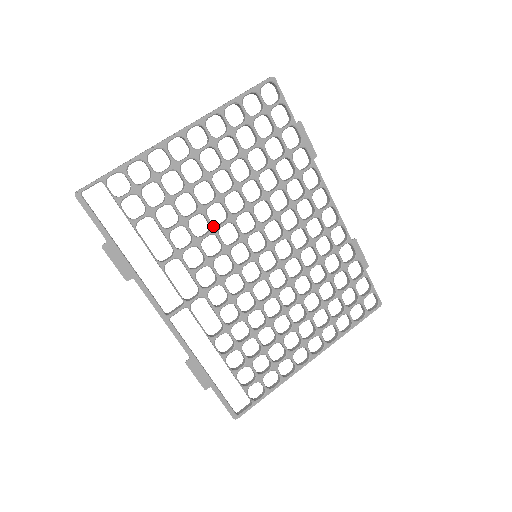
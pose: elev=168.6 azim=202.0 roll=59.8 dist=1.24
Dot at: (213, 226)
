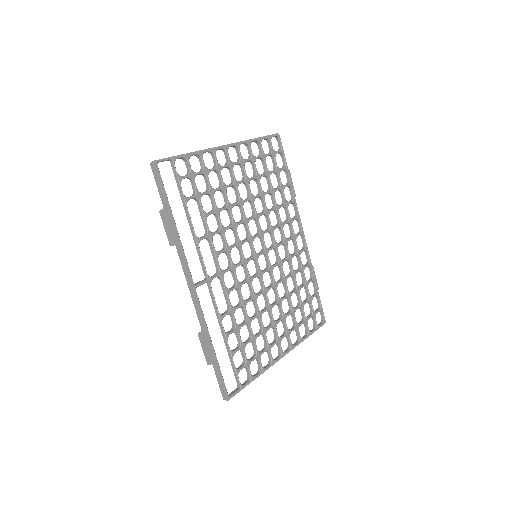
Dot at: (234, 222)
